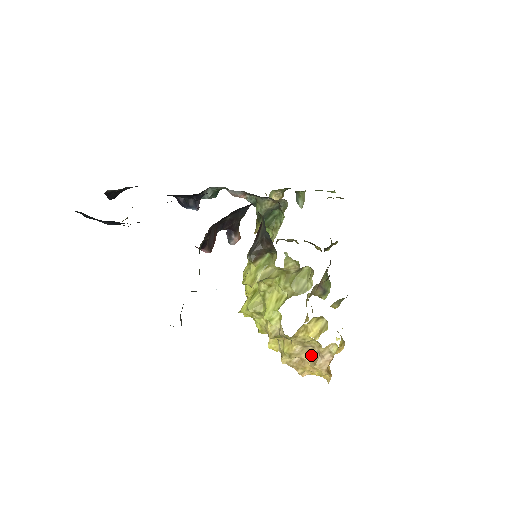
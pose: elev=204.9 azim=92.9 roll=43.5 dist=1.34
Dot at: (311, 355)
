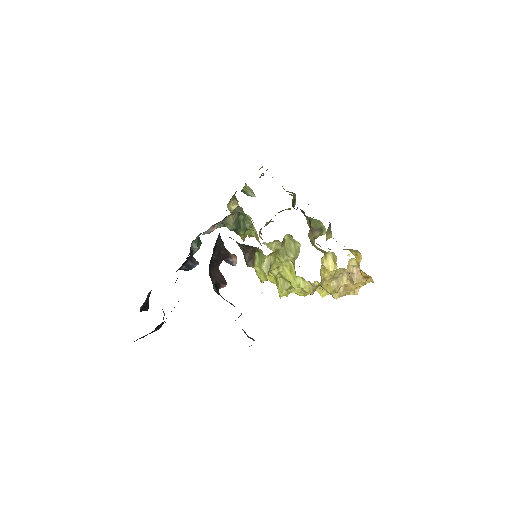
Dot at: (346, 279)
